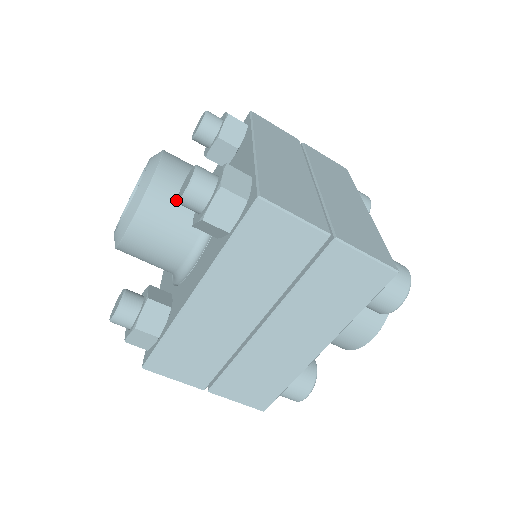
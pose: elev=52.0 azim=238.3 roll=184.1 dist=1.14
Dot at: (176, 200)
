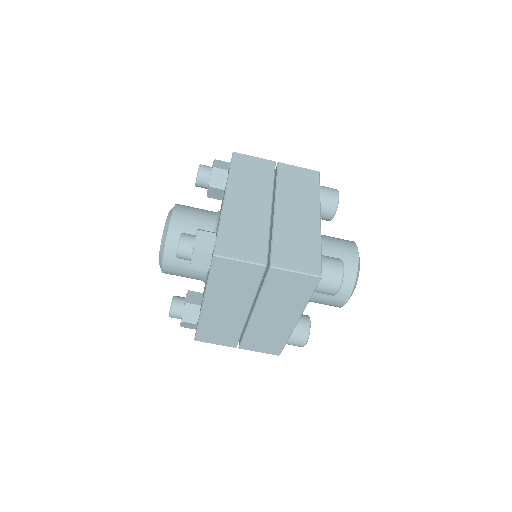
Dot at: occluded
